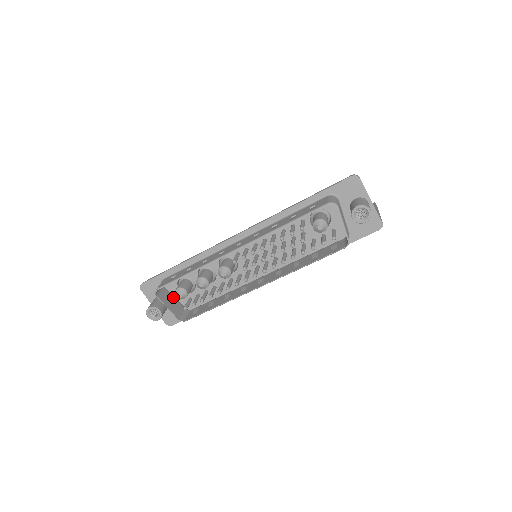
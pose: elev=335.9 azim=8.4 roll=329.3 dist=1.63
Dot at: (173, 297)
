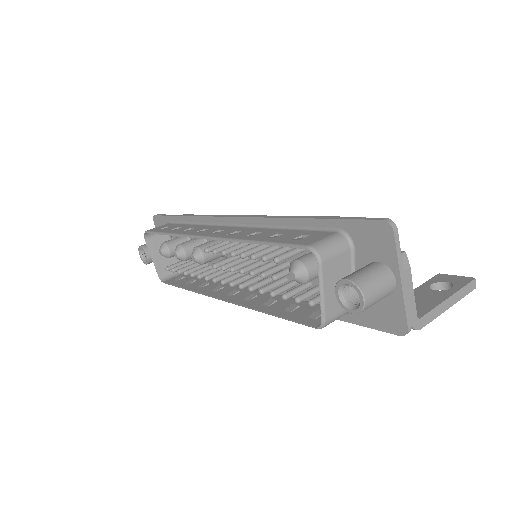
Dot at: occluded
